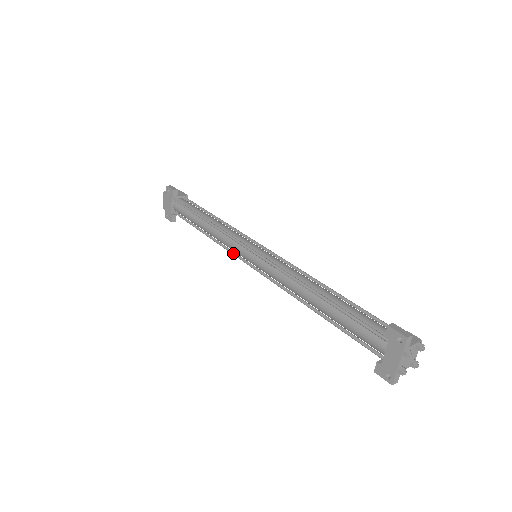
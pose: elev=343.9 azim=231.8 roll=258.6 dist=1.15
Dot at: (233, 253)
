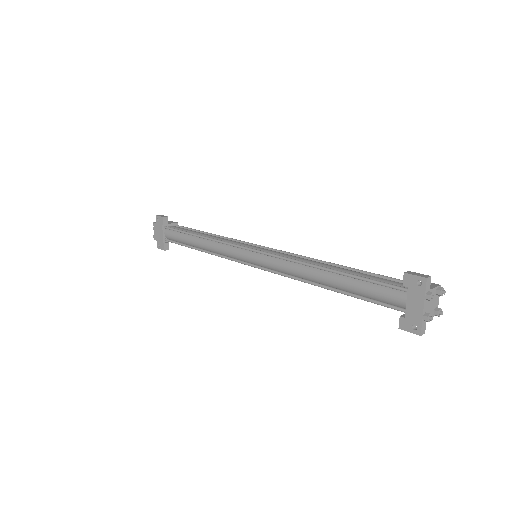
Dot at: (232, 259)
